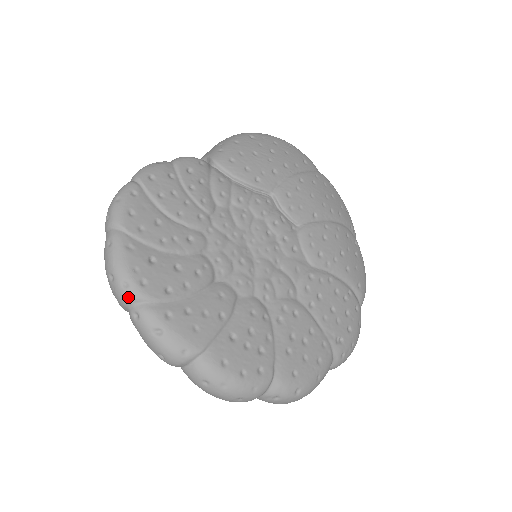
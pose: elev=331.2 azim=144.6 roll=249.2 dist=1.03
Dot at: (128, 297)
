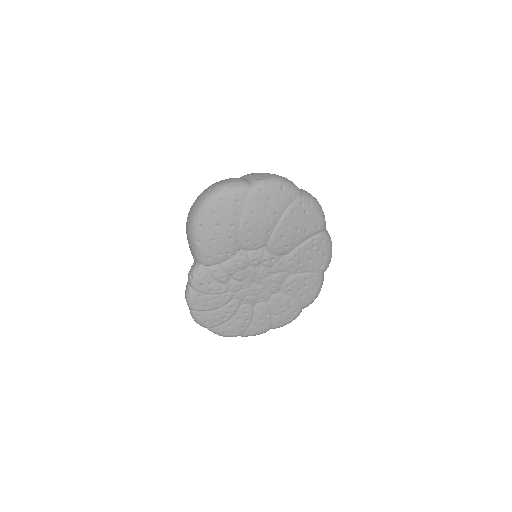
Dot at: occluded
